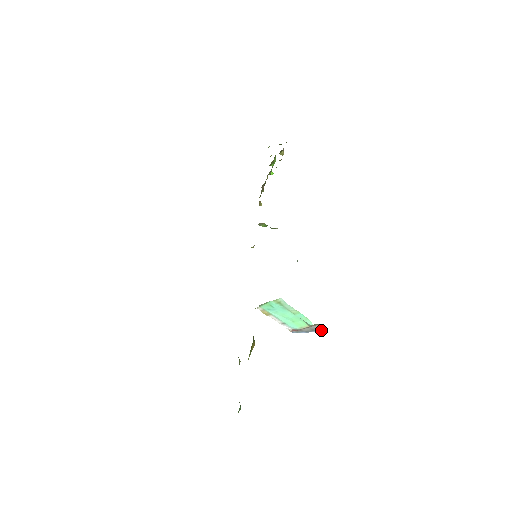
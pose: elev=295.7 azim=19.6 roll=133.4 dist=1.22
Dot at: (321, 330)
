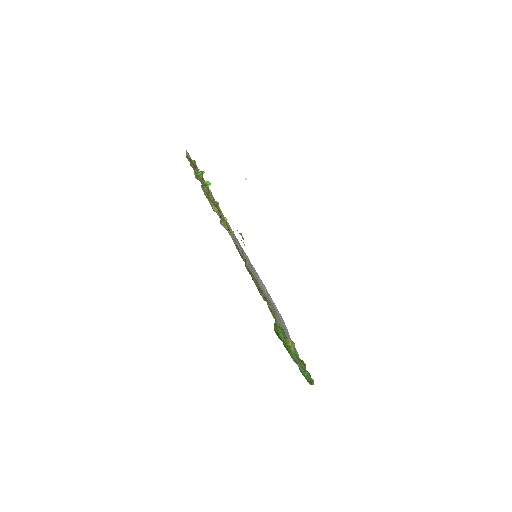
Dot at: occluded
